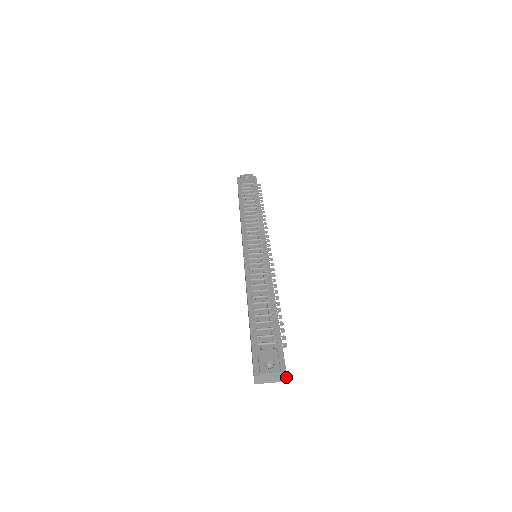
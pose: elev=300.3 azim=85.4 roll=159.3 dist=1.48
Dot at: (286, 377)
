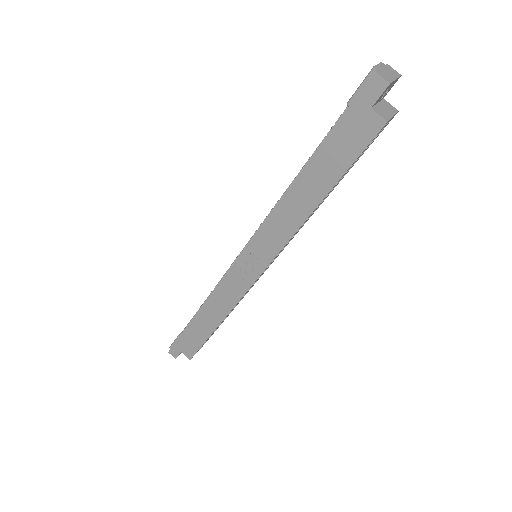
Dot at: (393, 69)
